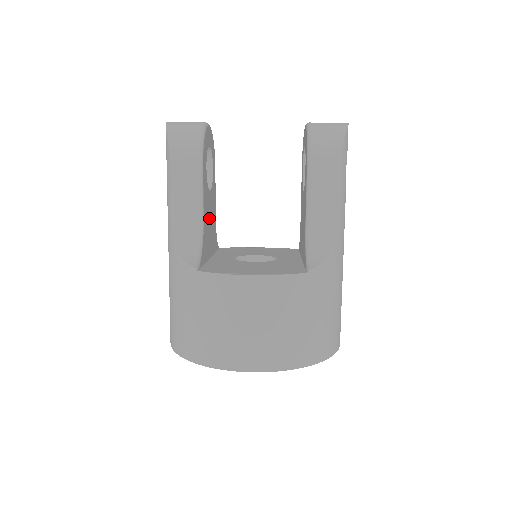
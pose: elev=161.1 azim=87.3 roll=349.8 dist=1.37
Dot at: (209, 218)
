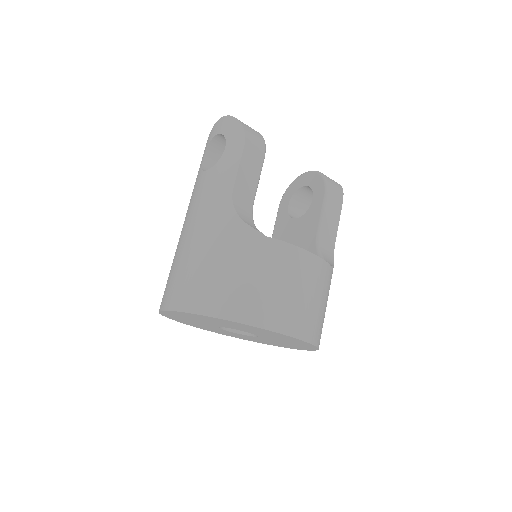
Dot at: occluded
